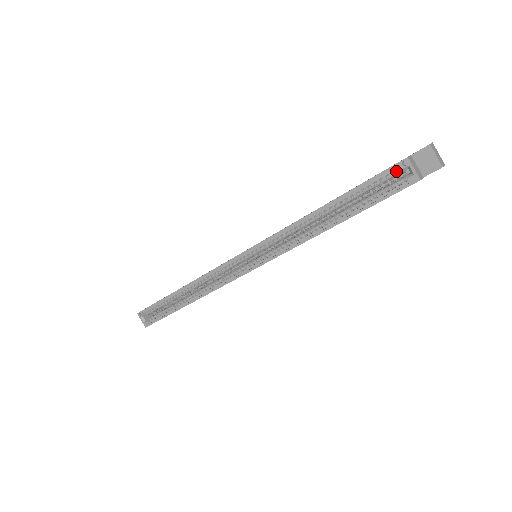
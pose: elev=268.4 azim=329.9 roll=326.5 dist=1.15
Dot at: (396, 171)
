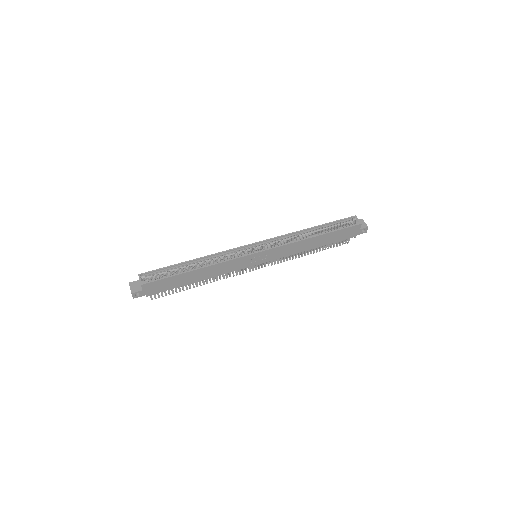
Dot at: (350, 220)
